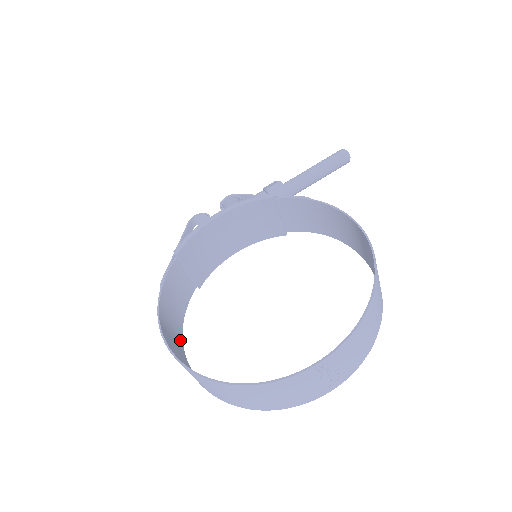
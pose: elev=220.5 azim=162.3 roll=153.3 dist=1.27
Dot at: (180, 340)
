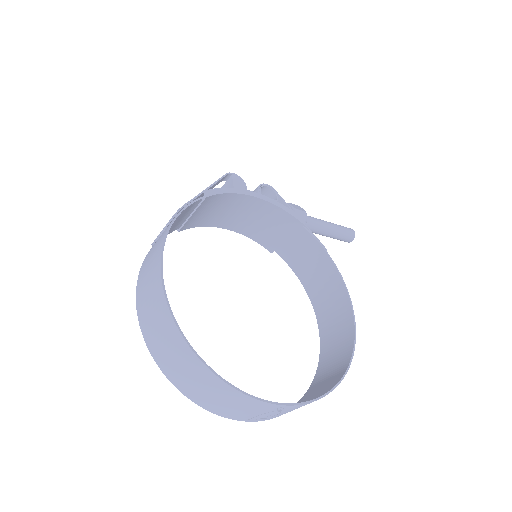
Dot at: occluded
